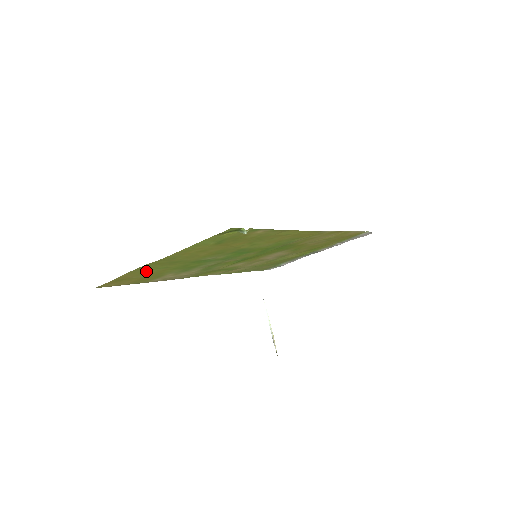
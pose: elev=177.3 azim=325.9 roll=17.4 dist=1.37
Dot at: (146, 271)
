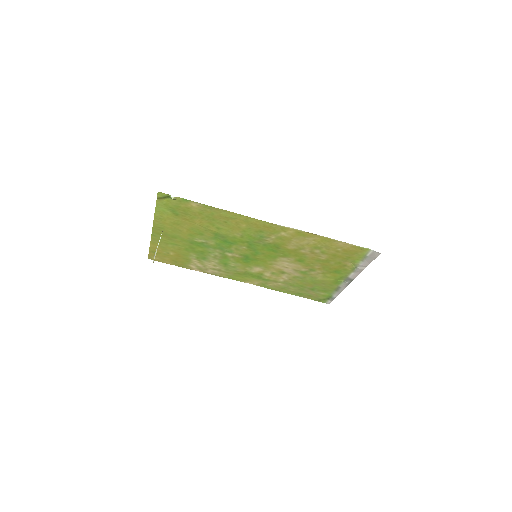
Dot at: (165, 245)
